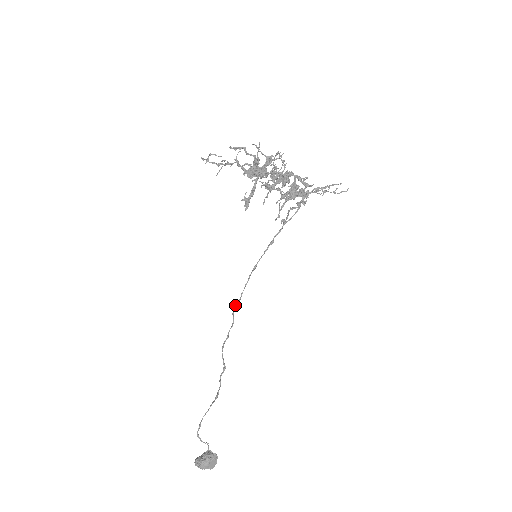
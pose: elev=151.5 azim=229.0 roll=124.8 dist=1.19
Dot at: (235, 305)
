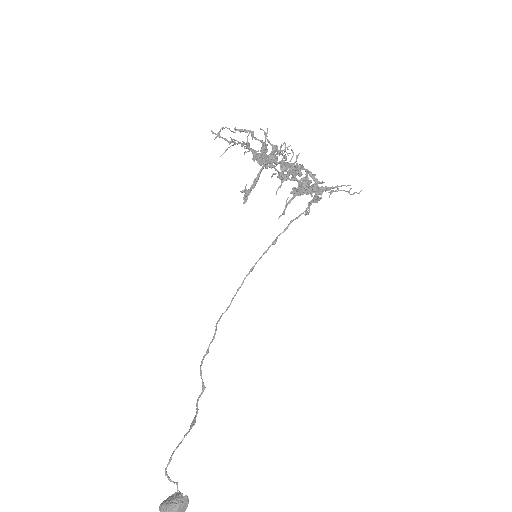
Dot at: (222, 313)
